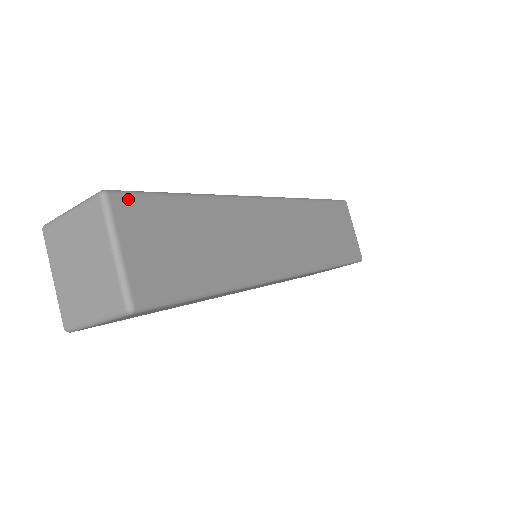
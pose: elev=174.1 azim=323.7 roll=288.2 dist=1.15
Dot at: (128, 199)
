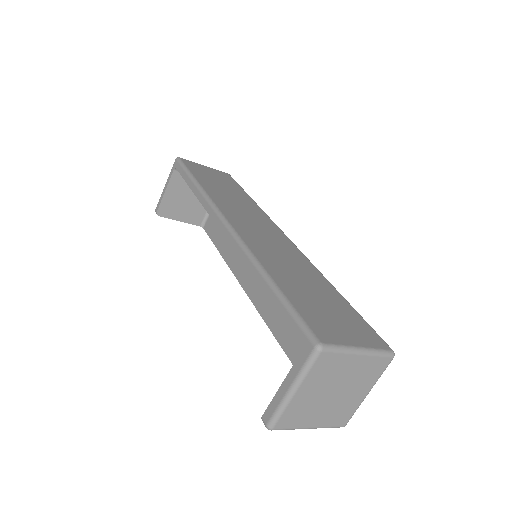
Dot at: (314, 329)
